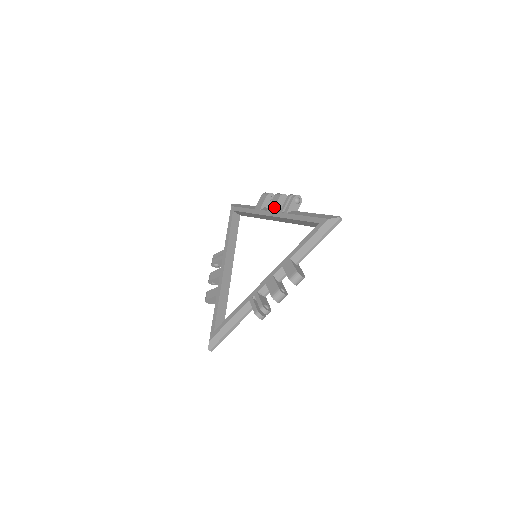
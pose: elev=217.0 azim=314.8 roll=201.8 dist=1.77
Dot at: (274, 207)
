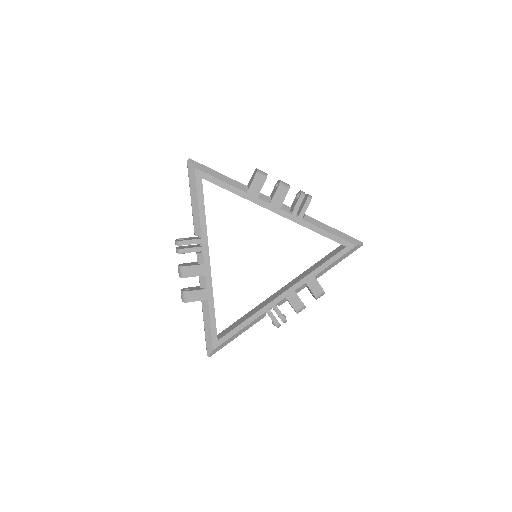
Dot at: (282, 204)
